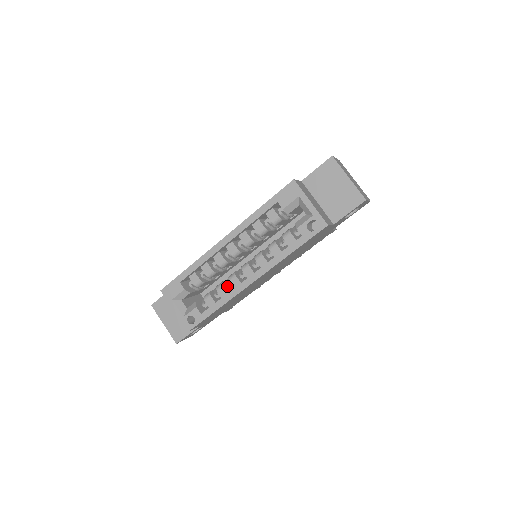
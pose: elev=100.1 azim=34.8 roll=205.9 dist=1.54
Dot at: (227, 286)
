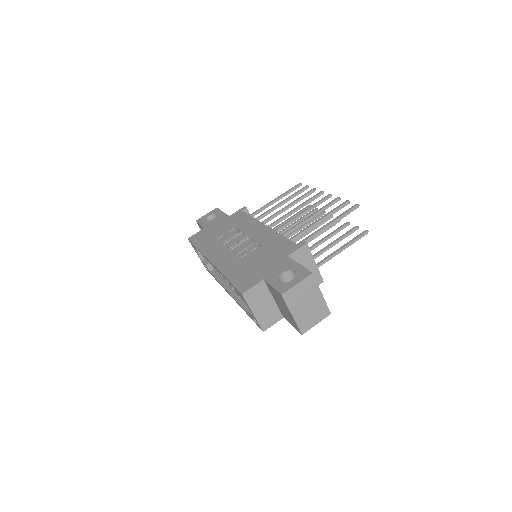
Dot at: occluded
